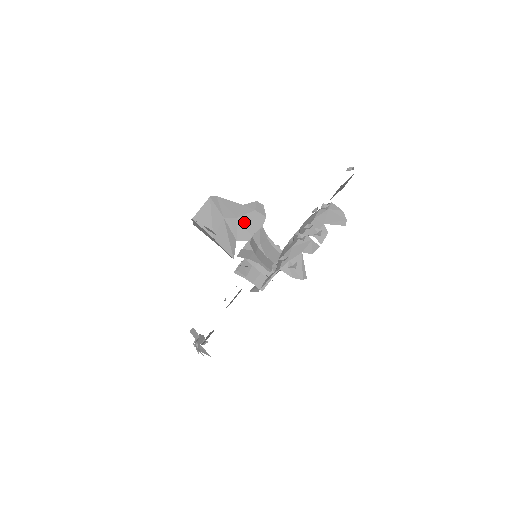
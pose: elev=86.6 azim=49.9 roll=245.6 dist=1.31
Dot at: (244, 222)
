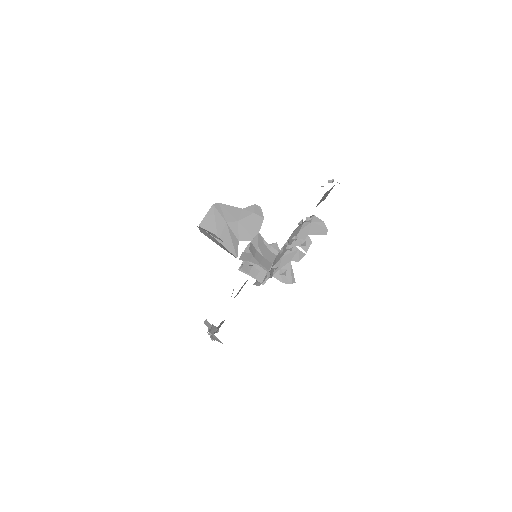
Dot at: (244, 224)
